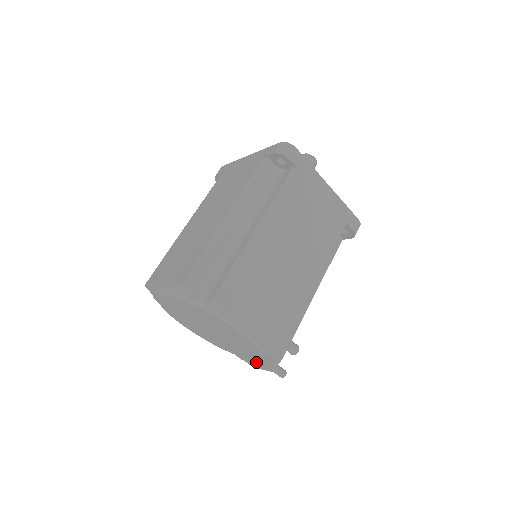
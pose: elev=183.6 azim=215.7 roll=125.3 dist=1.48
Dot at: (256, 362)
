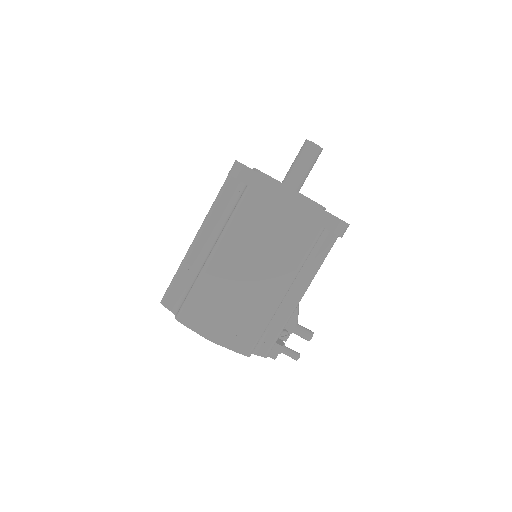
Dot at: occluded
